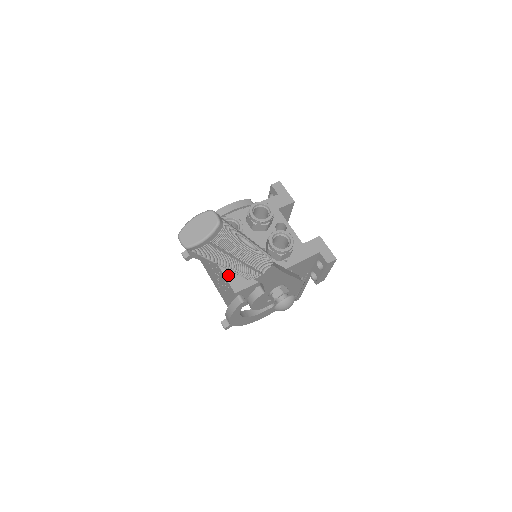
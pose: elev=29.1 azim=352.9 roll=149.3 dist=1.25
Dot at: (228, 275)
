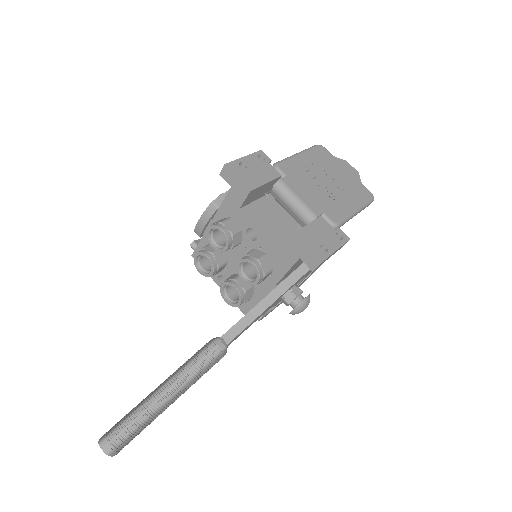
Dot at: occluded
